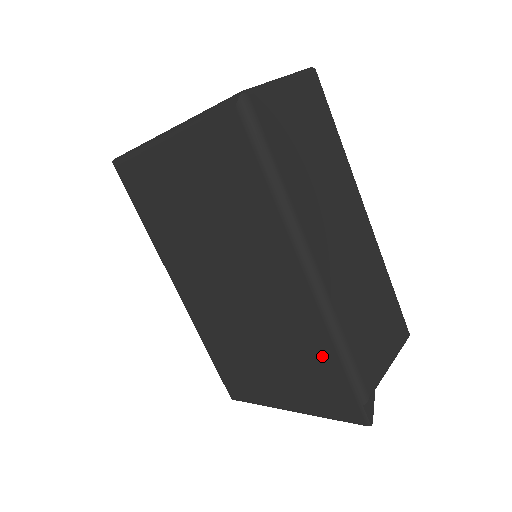
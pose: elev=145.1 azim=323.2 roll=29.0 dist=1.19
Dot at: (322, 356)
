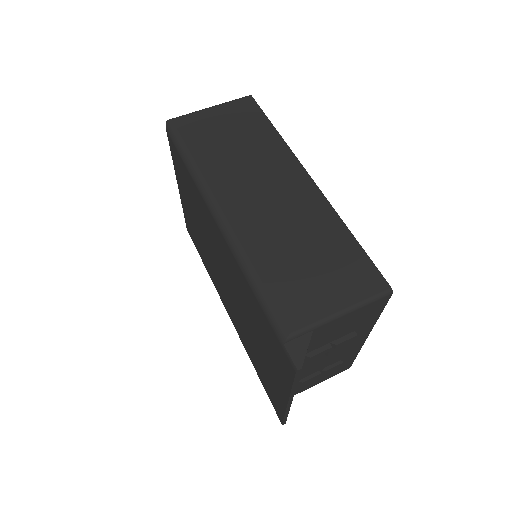
Dot at: (253, 303)
